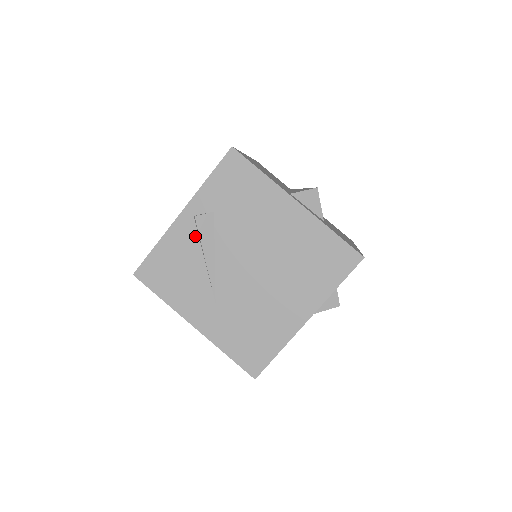
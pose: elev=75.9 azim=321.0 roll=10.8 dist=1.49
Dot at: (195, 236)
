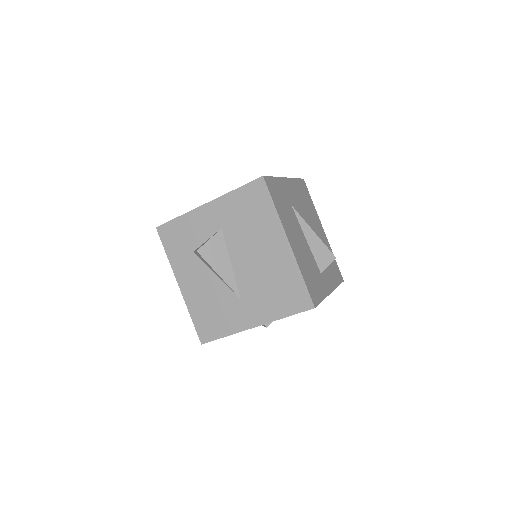
Dot at: occluded
